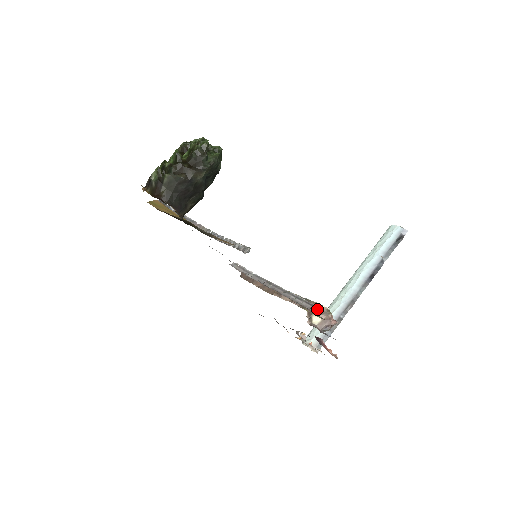
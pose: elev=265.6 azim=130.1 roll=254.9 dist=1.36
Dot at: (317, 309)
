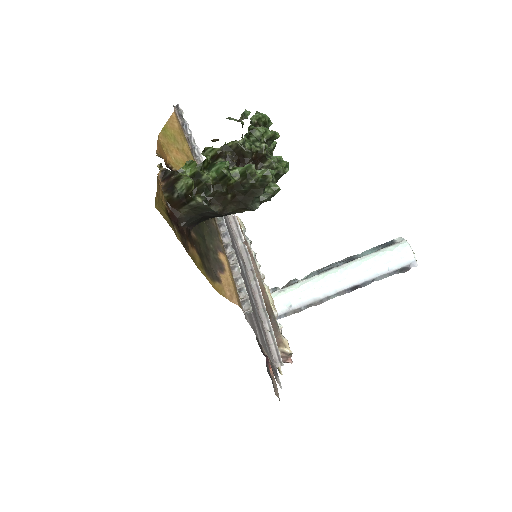
Dot at: (282, 349)
